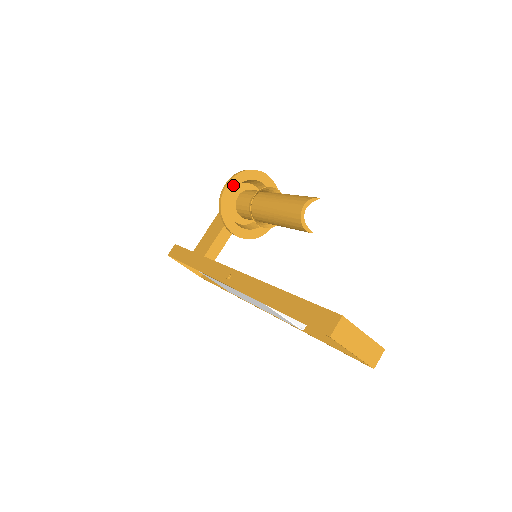
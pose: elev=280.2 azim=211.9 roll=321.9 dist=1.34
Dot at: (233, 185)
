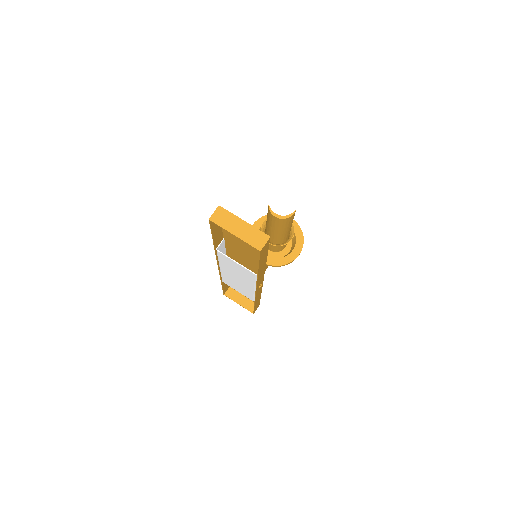
Dot at: (258, 225)
